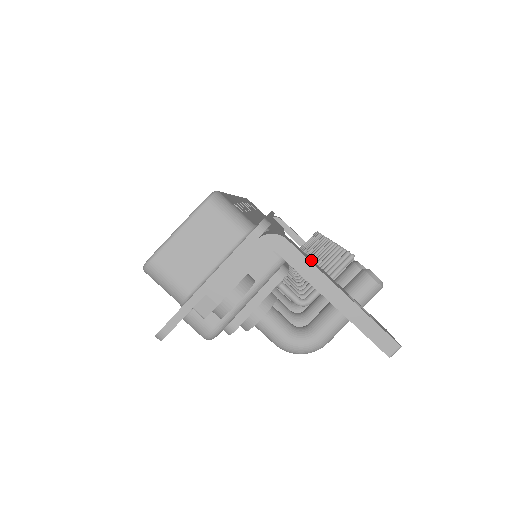
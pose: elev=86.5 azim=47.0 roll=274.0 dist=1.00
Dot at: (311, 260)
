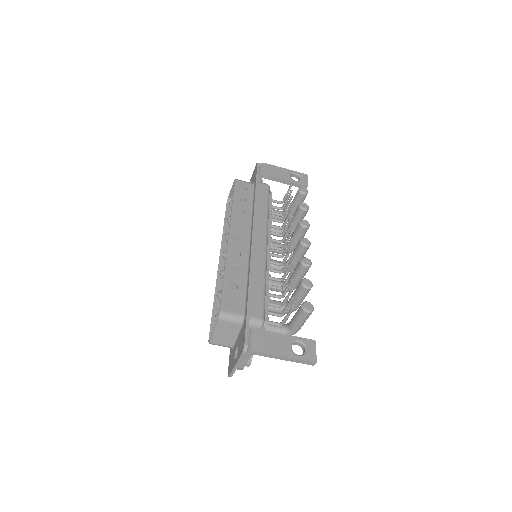
Dot at: (271, 342)
